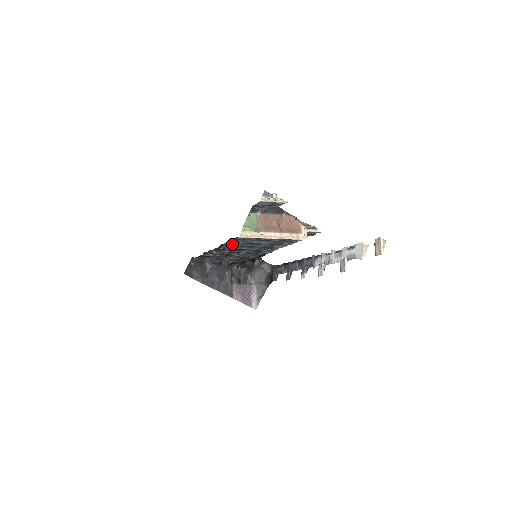
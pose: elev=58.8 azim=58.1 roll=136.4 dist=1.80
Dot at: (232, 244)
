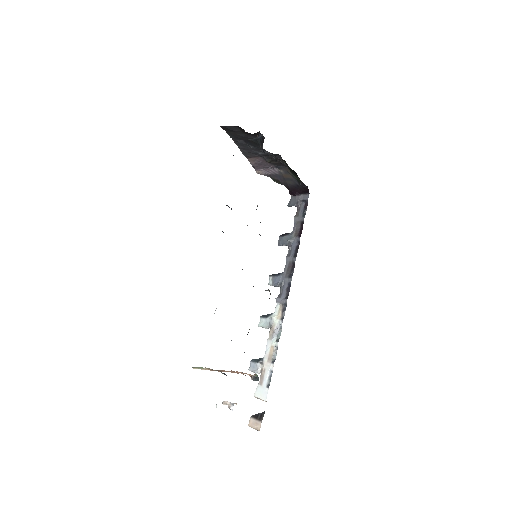
Dot at: occluded
